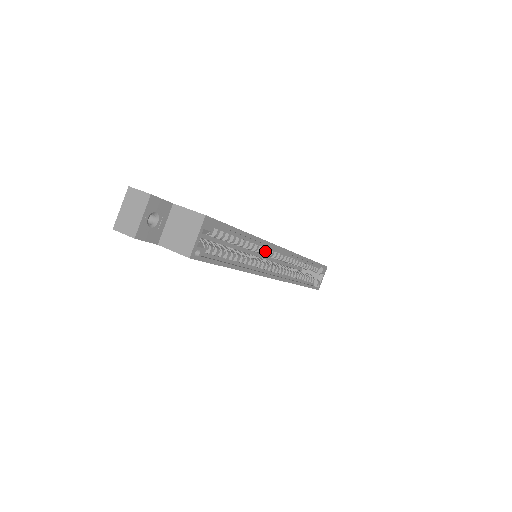
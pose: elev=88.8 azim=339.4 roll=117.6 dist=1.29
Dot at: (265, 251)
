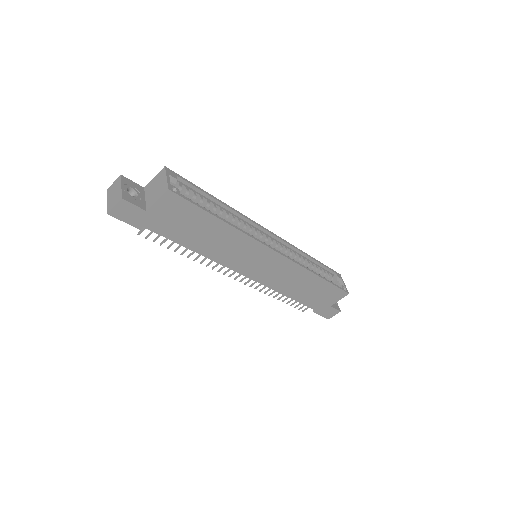
Dot at: (250, 228)
